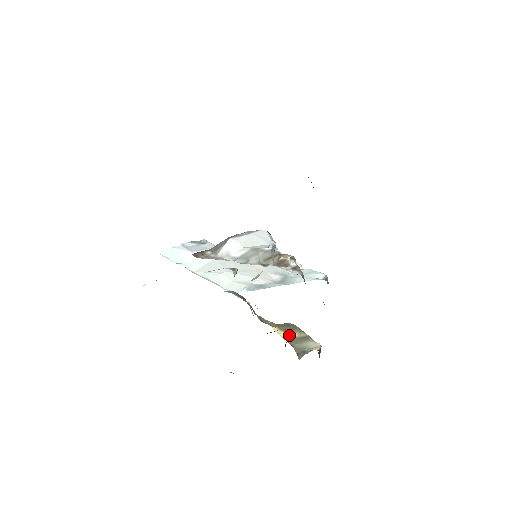
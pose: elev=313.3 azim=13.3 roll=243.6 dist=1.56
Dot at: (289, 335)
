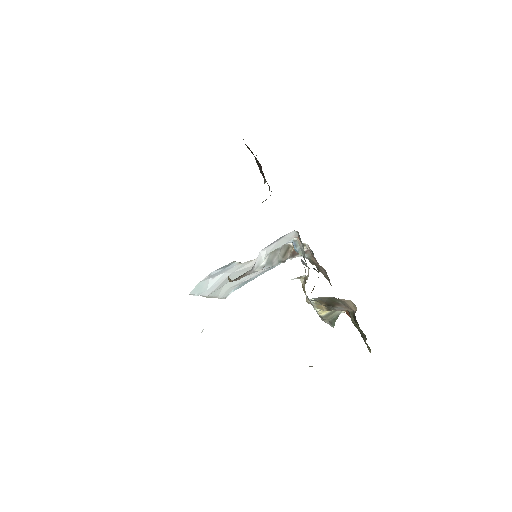
Dot at: (328, 311)
